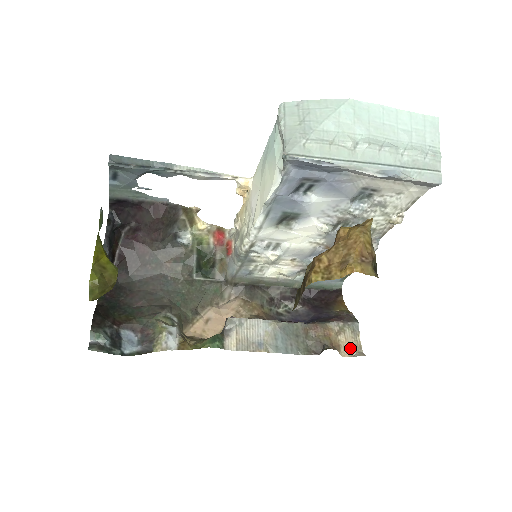
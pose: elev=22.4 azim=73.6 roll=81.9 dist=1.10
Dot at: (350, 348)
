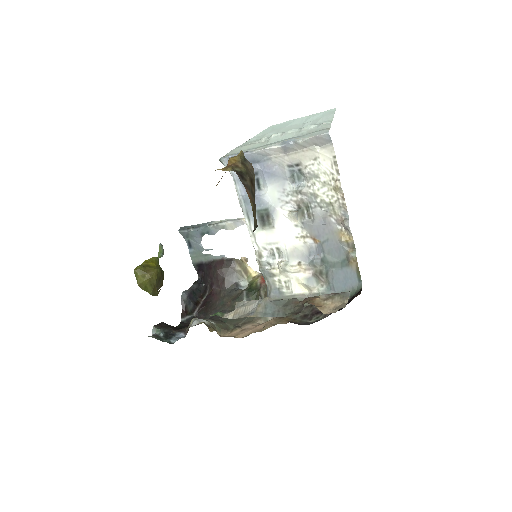
Dot at: (335, 308)
